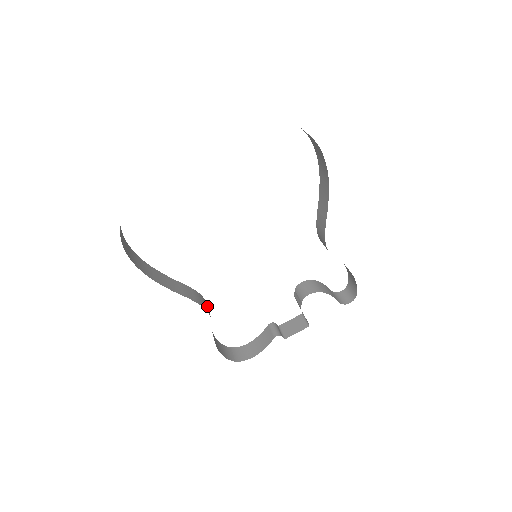
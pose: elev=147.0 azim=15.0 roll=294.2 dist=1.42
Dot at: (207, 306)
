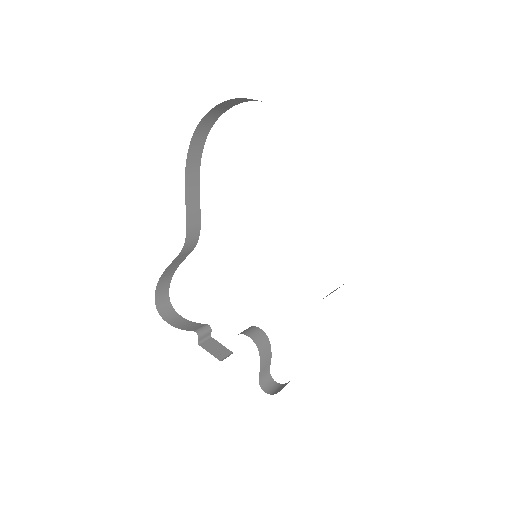
Dot at: (192, 246)
